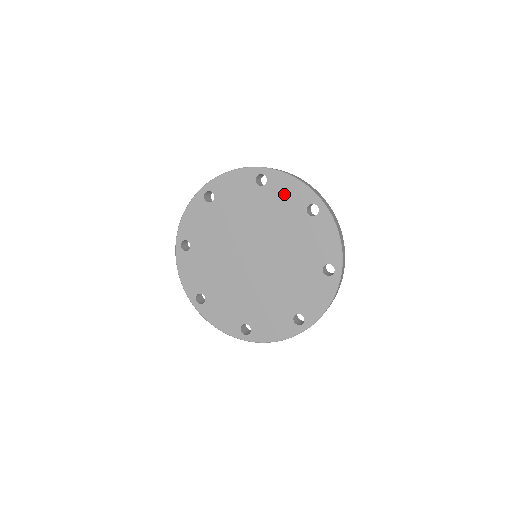
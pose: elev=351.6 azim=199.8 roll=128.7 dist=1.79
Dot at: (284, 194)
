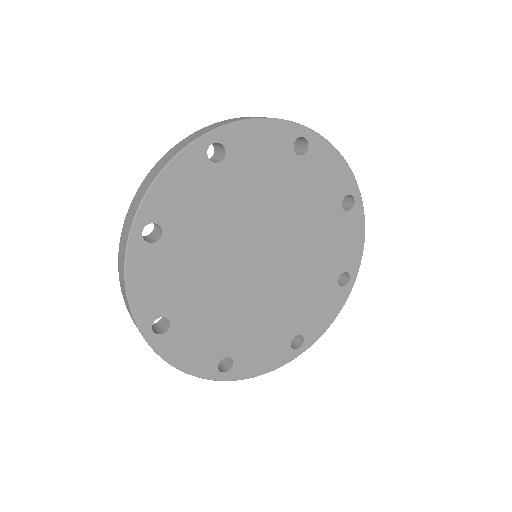
Dot at: (323, 174)
